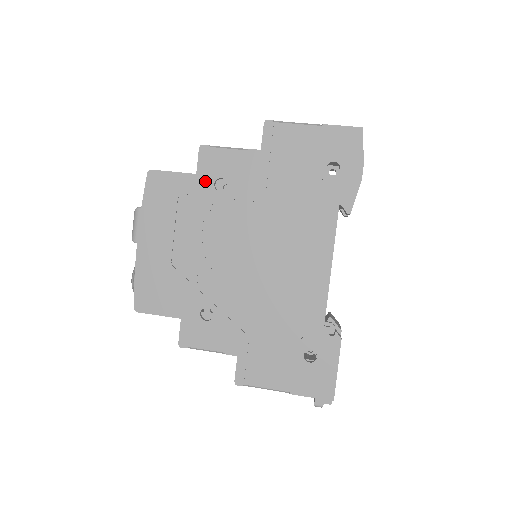
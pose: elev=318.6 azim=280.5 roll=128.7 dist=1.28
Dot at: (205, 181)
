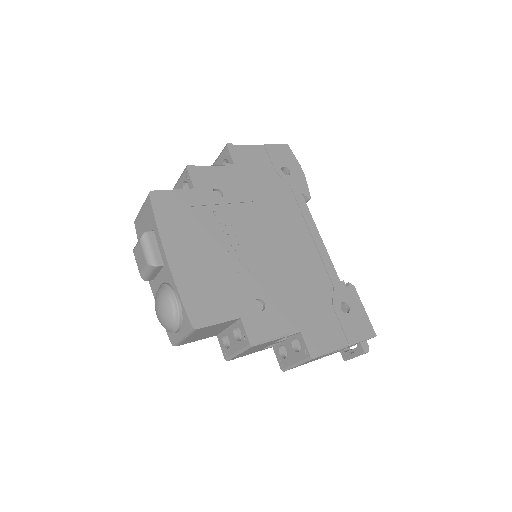
Dot at: (204, 193)
